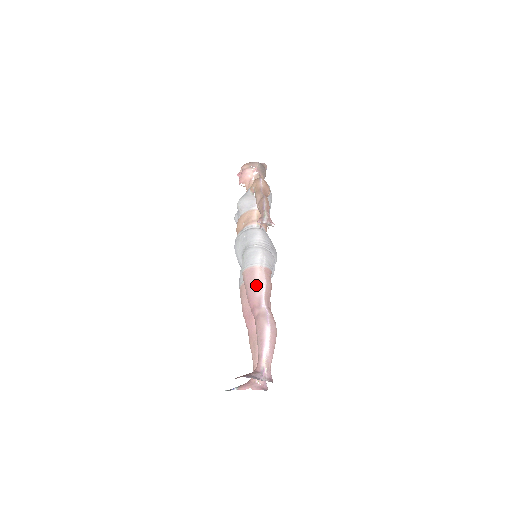
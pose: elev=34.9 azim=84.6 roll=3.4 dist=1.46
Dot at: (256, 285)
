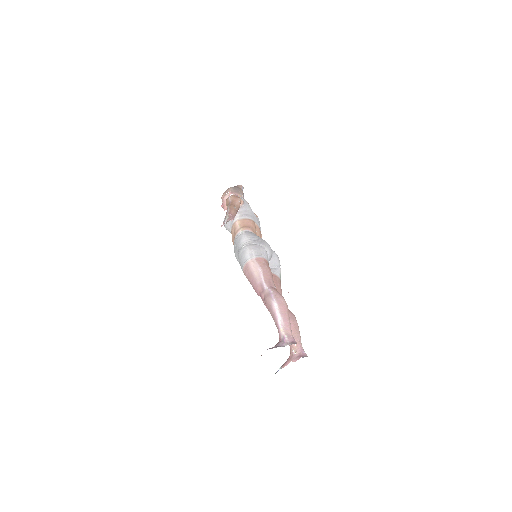
Dot at: (254, 276)
